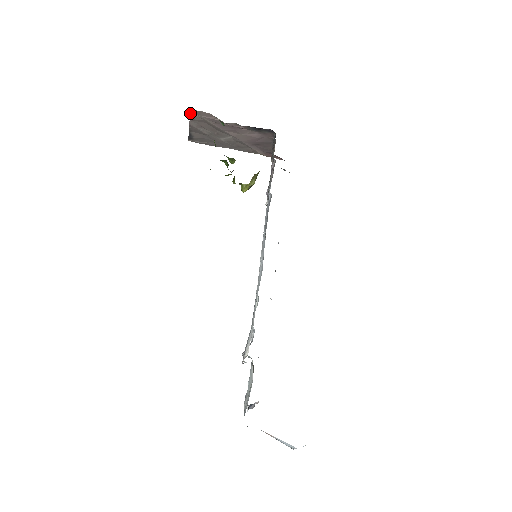
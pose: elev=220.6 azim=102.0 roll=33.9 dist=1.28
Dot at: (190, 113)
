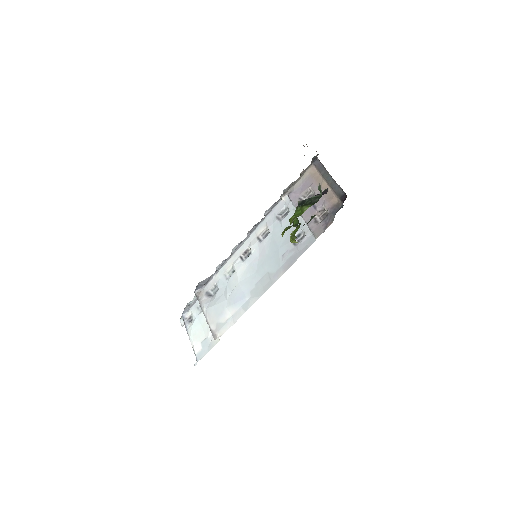
Dot at: occluded
